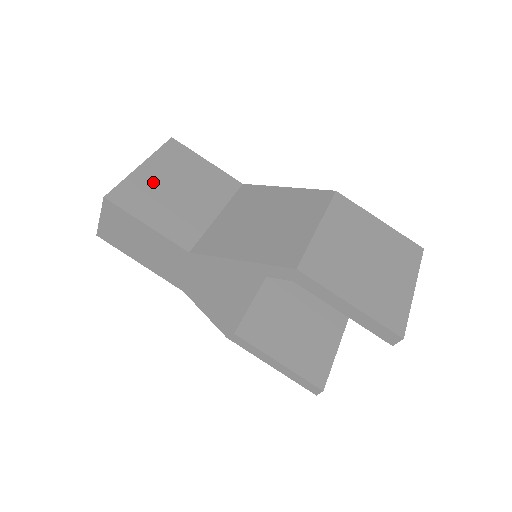
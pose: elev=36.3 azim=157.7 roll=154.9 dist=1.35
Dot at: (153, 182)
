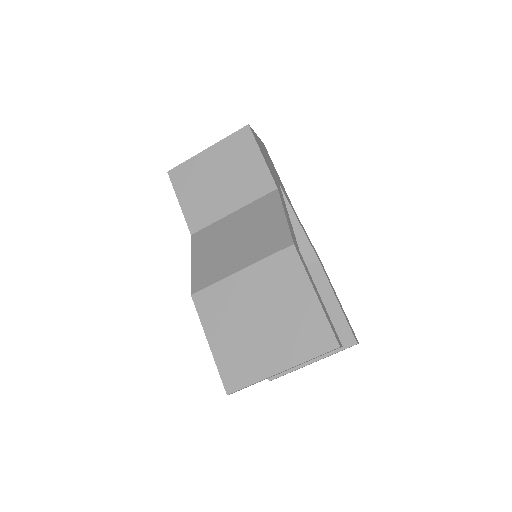
Dot at: (205, 167)
